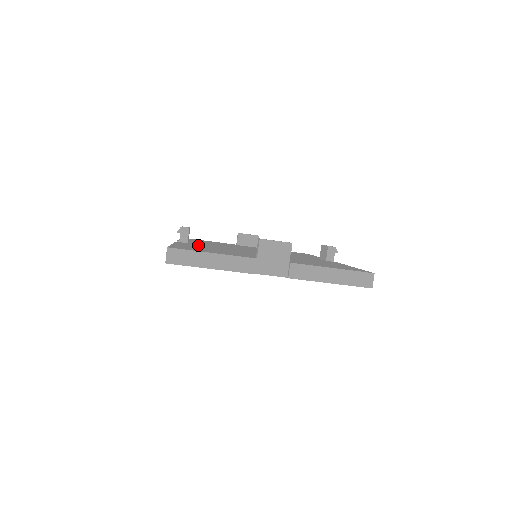
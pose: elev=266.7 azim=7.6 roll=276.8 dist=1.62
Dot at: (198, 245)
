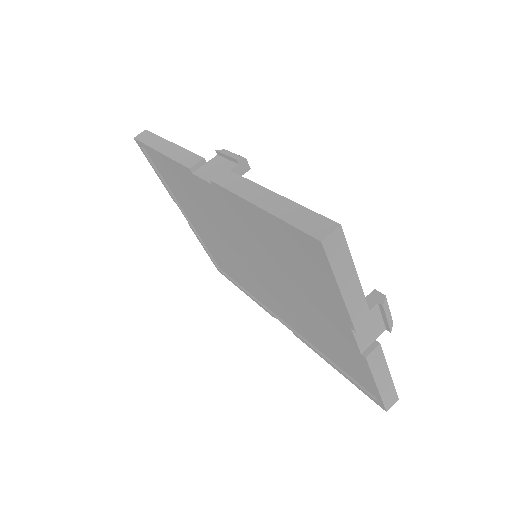
Dot at: occluded
